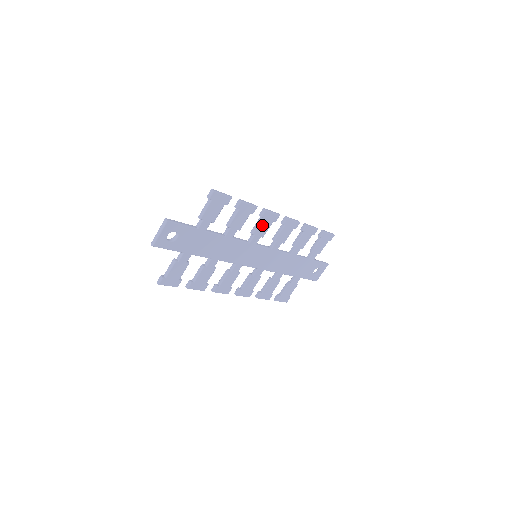
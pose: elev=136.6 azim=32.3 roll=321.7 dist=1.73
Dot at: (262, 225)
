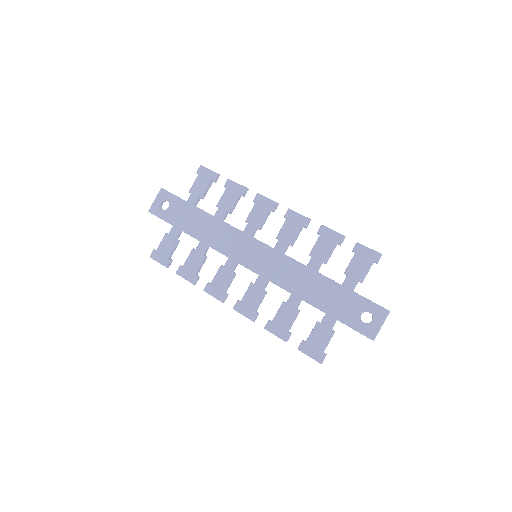
Dot at: (256, 212)
